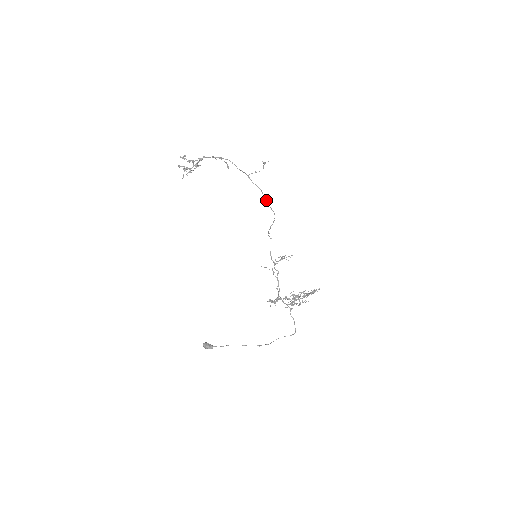
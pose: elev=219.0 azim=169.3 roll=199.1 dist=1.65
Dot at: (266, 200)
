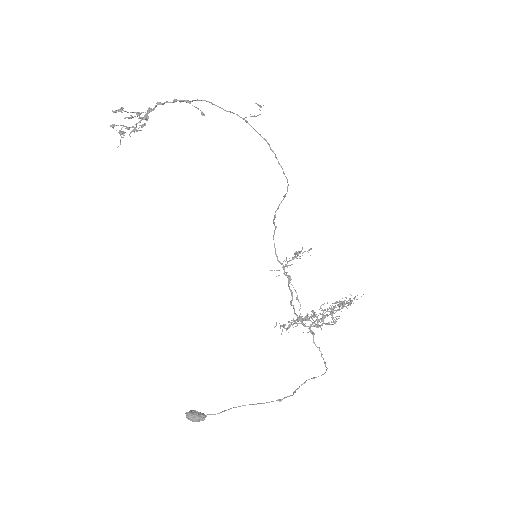
Dot at: (276, 158)
